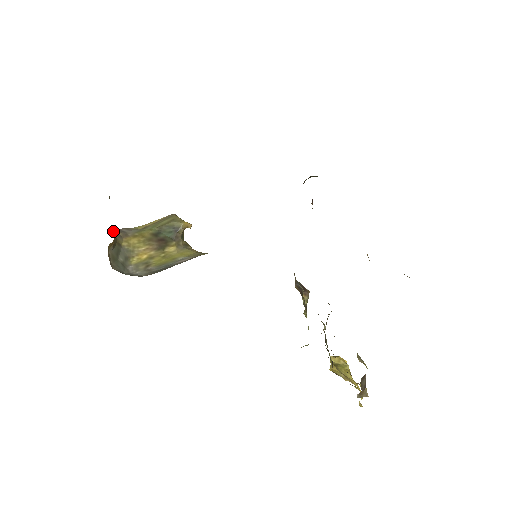
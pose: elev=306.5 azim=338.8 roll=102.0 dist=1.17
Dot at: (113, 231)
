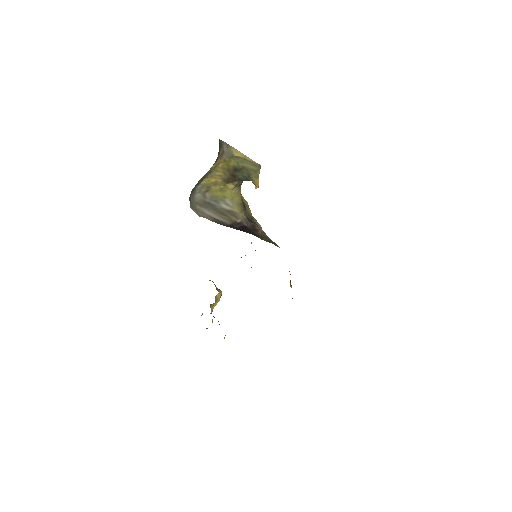
Dot at: occluded
